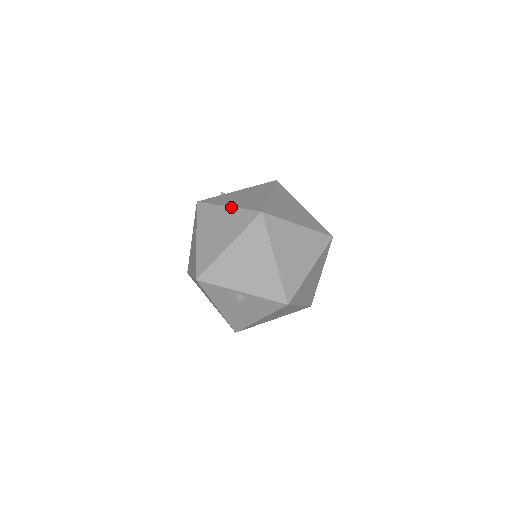
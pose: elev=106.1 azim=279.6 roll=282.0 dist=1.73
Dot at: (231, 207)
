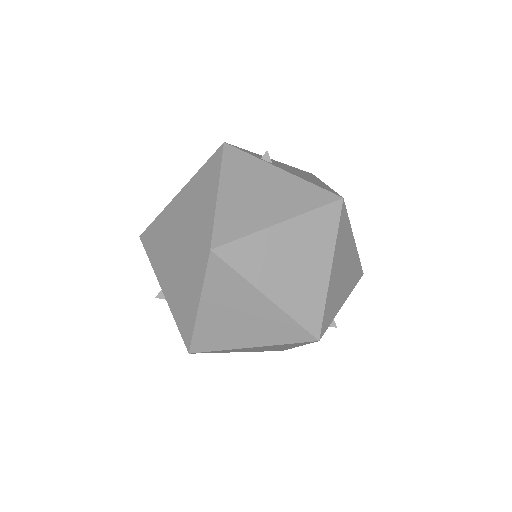
Dot at: (216, 198)
